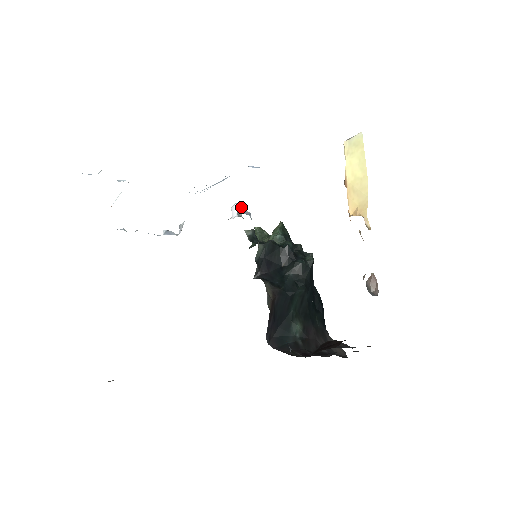
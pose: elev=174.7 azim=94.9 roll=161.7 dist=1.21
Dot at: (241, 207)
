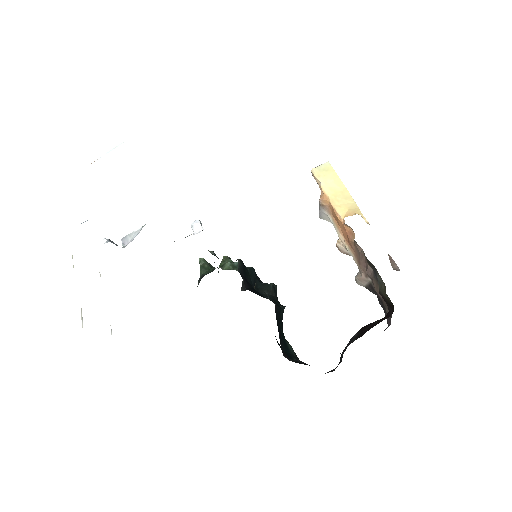
Dot at: occluded
